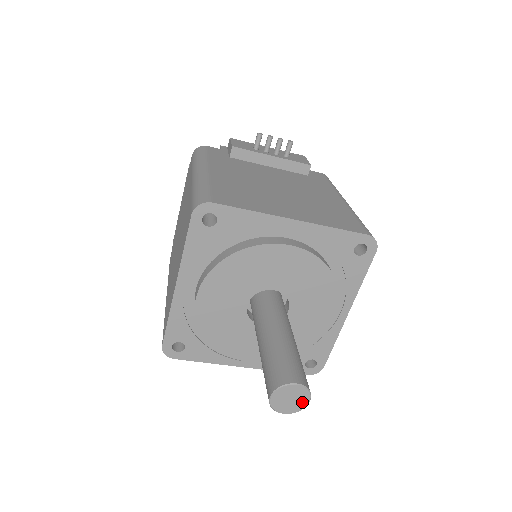
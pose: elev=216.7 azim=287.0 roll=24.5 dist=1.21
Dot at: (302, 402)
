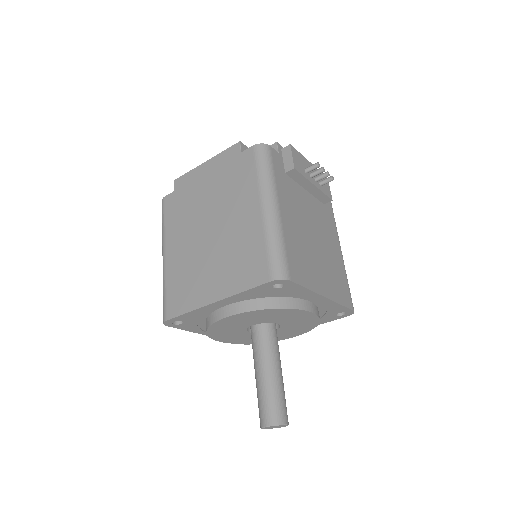
Dot at: (279, 427)
